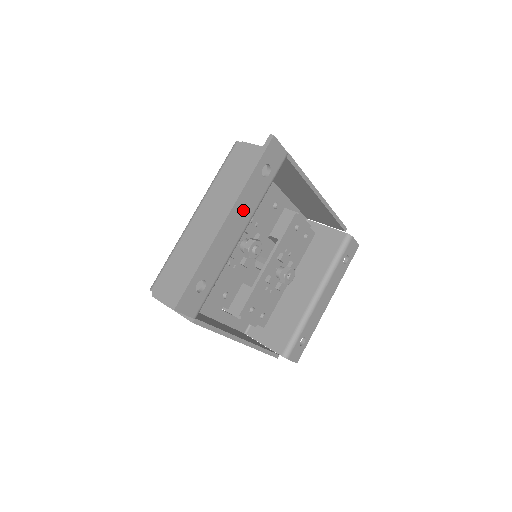
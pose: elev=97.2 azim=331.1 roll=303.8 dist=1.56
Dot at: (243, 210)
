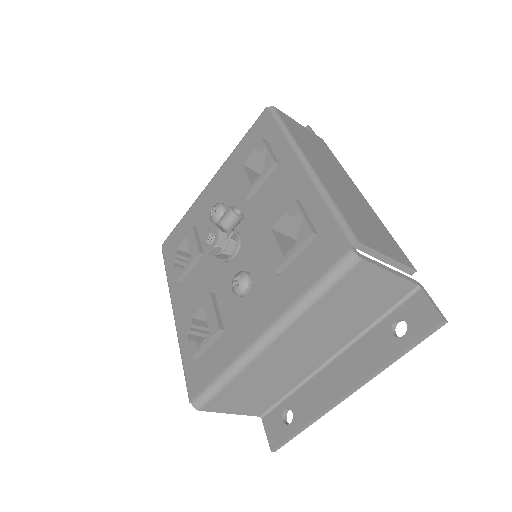
Dot at: (360, 365)
